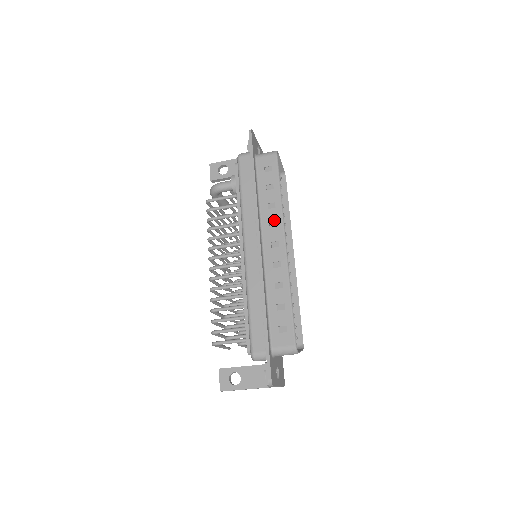
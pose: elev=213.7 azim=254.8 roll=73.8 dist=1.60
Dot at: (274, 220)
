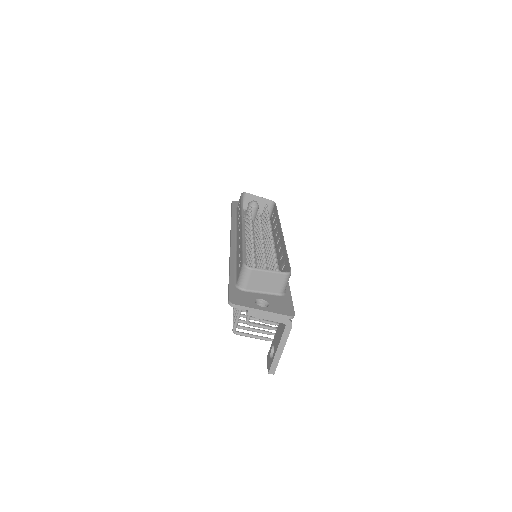
Dot at: (239, 221)
